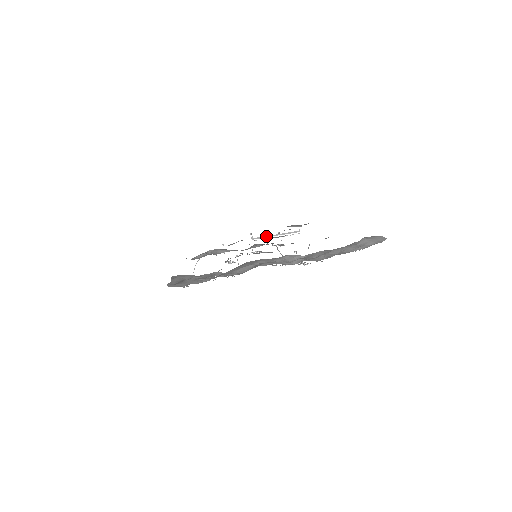
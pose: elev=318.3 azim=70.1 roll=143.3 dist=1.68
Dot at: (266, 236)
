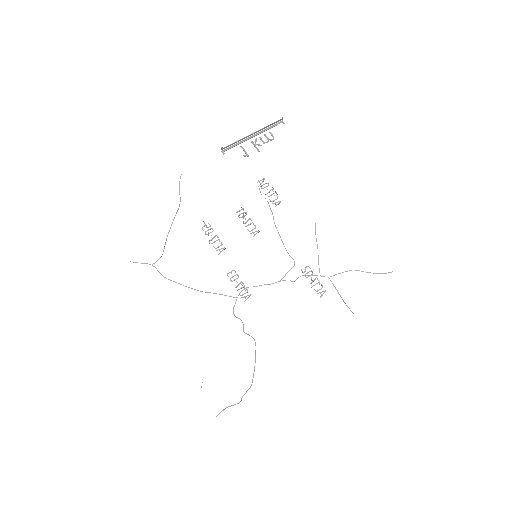
Dot at: (239, 140)
